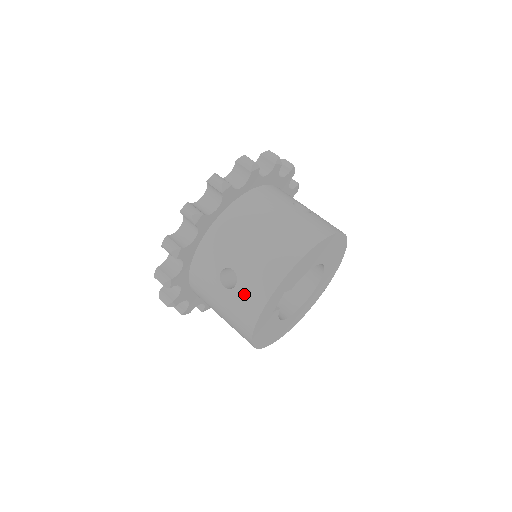
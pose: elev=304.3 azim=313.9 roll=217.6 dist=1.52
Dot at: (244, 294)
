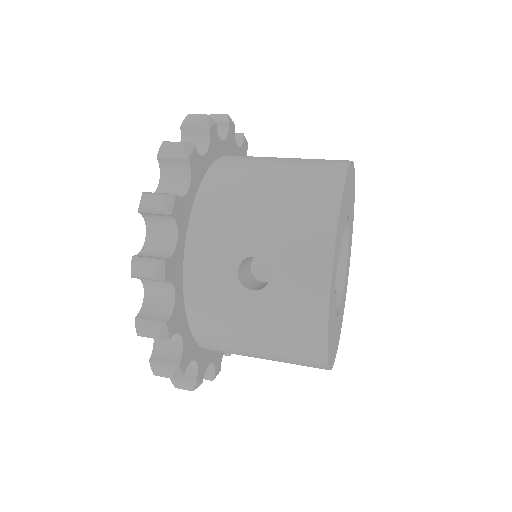
Dot at: (290, 280)
